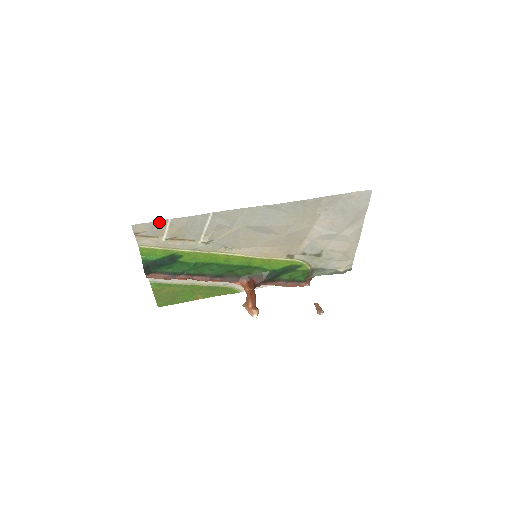
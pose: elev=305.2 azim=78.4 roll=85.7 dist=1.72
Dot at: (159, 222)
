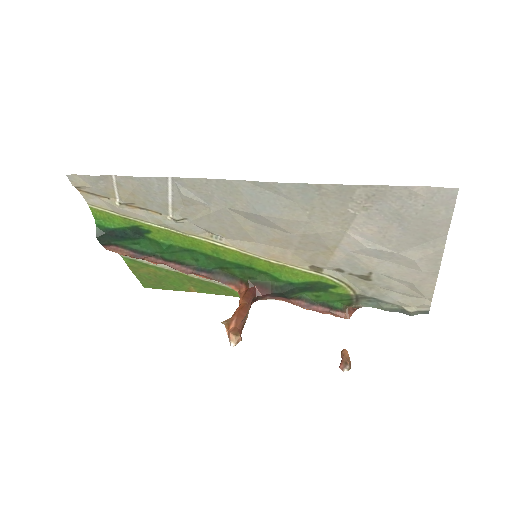
Dot at: (101, 177)
